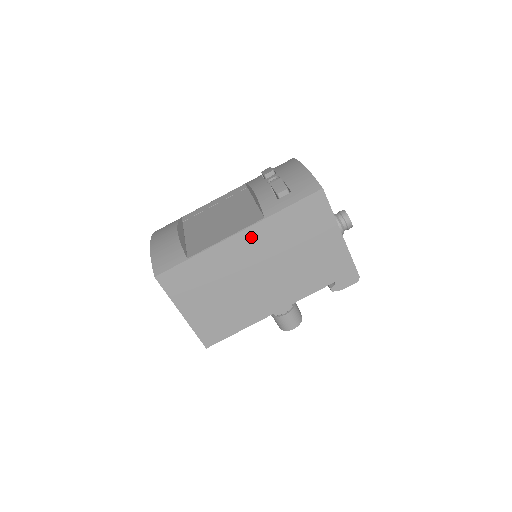
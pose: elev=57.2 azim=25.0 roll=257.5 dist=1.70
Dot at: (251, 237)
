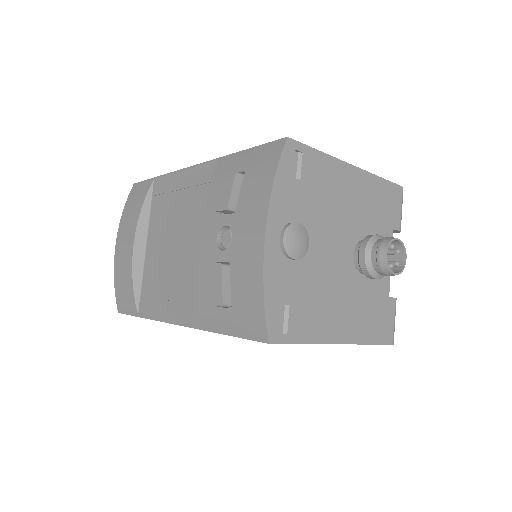
Dot at: occluded
